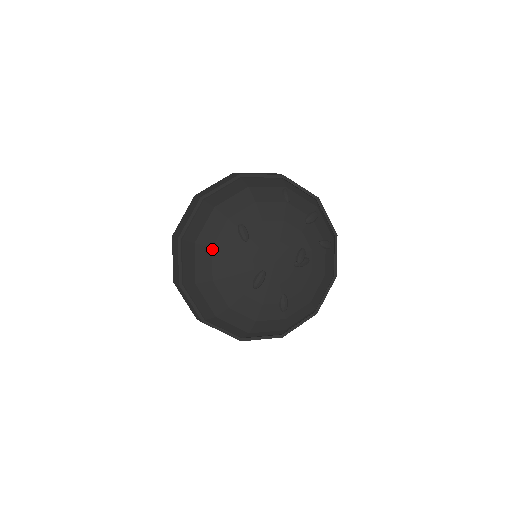
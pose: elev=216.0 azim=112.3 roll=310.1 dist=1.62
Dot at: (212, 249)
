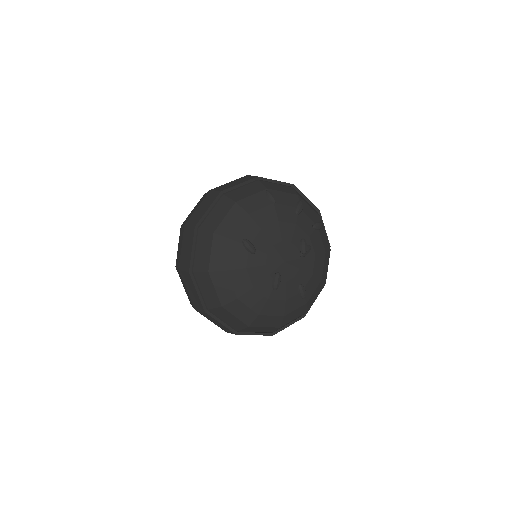
Dot at: (227, 272)
